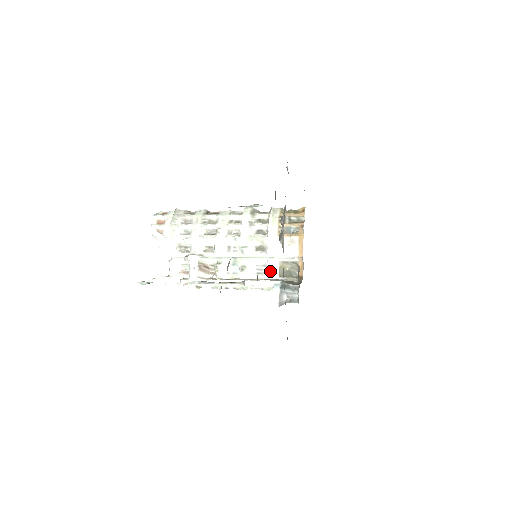
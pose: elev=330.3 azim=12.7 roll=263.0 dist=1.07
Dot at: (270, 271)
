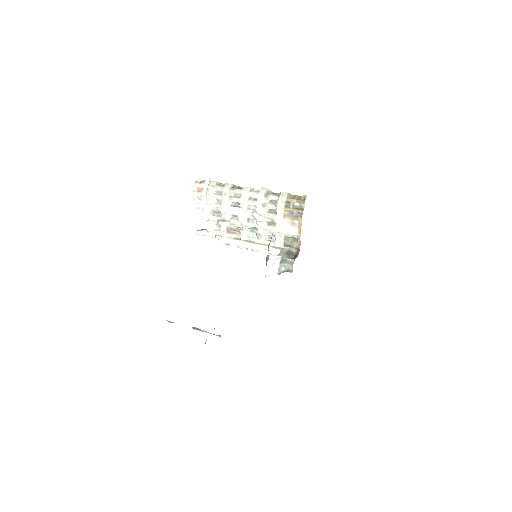
Dot at: (277, 241)
